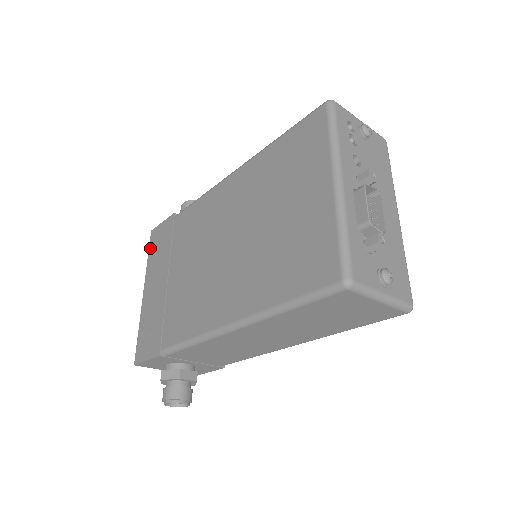
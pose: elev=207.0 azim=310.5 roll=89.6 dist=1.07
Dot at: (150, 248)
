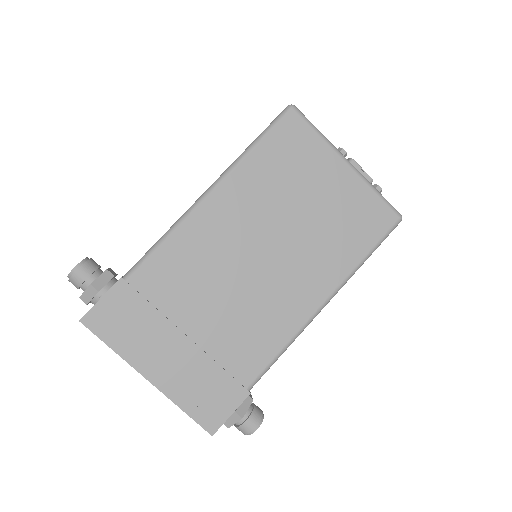
Dot at: (104, 337)
